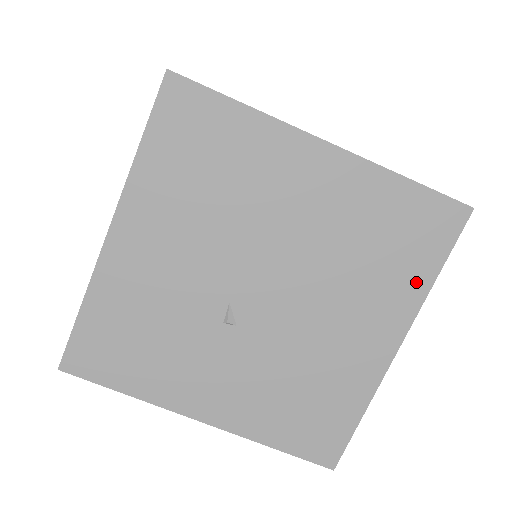
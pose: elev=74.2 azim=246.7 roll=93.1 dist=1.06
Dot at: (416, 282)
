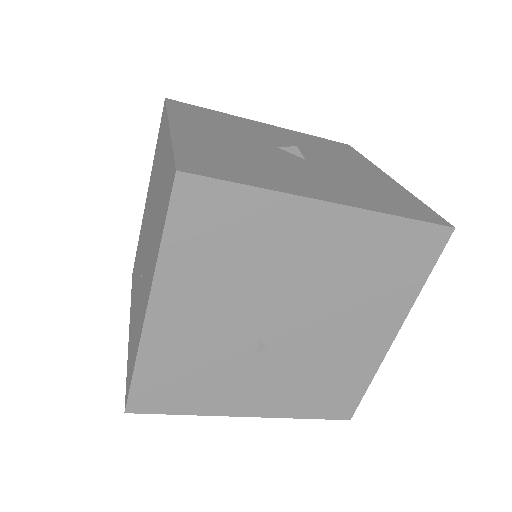
Dot at: (409, 290)
